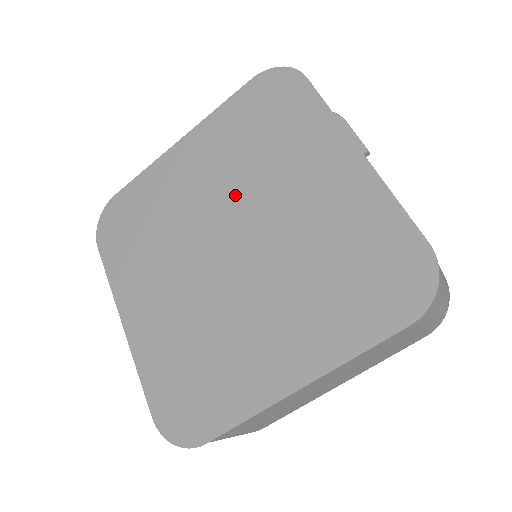
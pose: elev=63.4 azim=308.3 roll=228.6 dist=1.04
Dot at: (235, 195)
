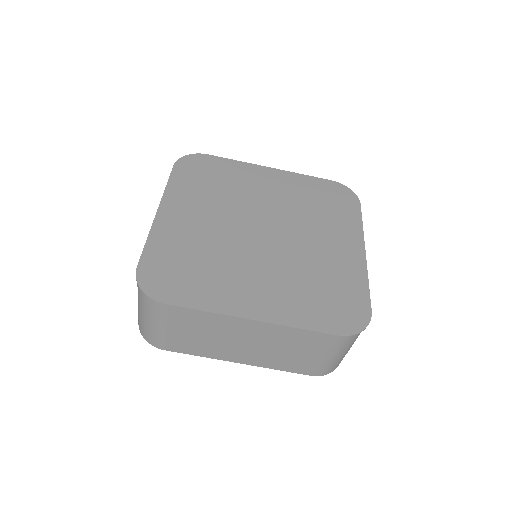
Dot at: (285, 214)
